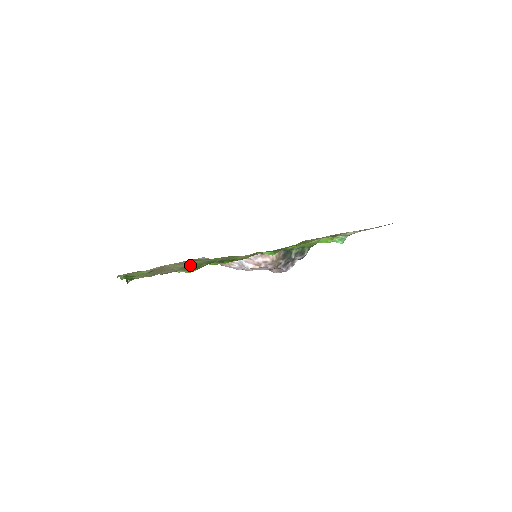
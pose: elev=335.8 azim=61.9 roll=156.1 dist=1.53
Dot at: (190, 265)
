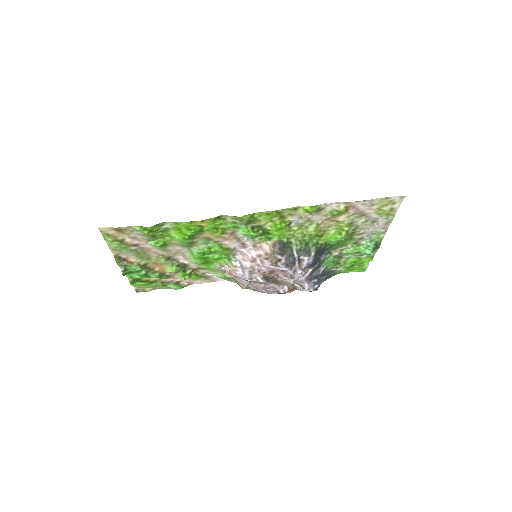
Dot at: (161, 238)
